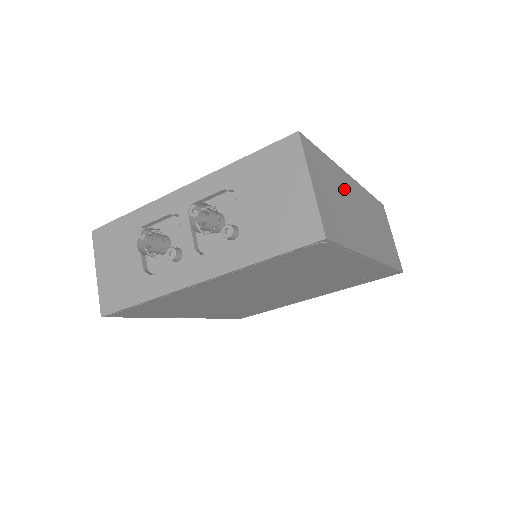
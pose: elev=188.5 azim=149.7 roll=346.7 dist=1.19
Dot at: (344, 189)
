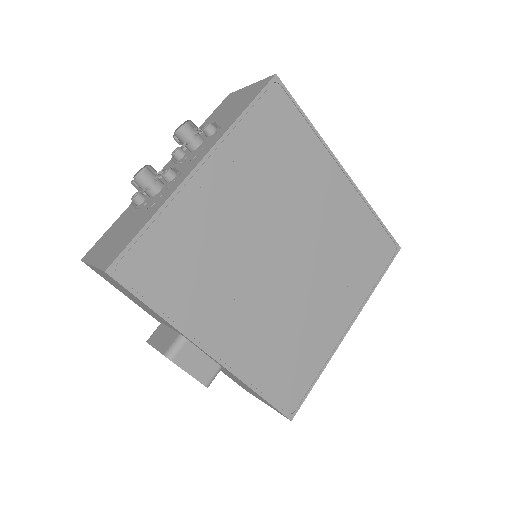
Dot at: occluded
